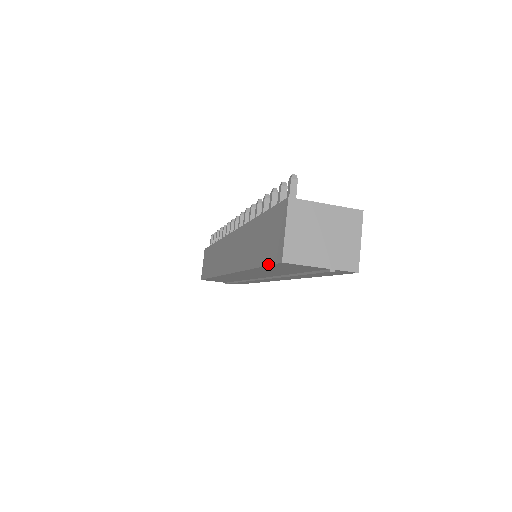
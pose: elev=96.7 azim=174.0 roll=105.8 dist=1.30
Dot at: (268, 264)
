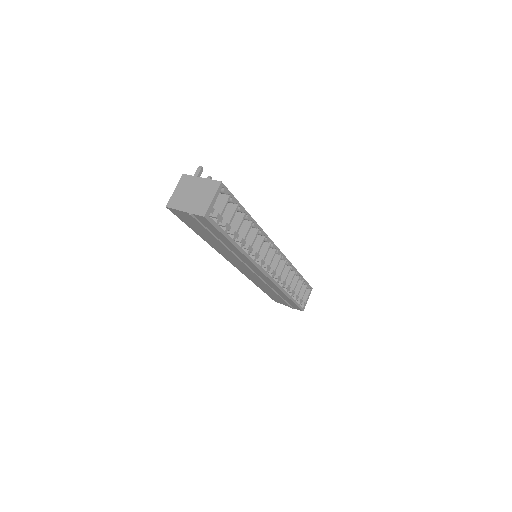
Dot at: (180, 218)
